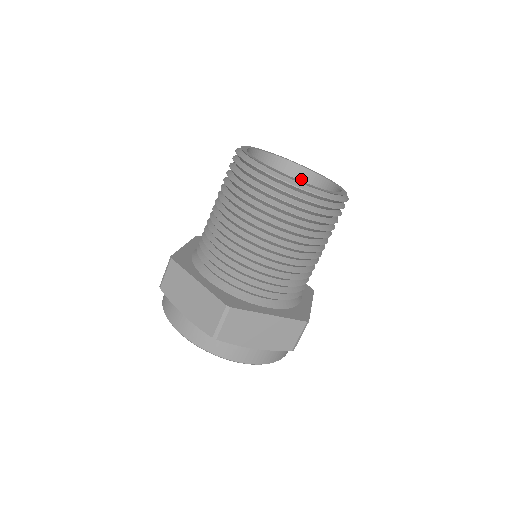
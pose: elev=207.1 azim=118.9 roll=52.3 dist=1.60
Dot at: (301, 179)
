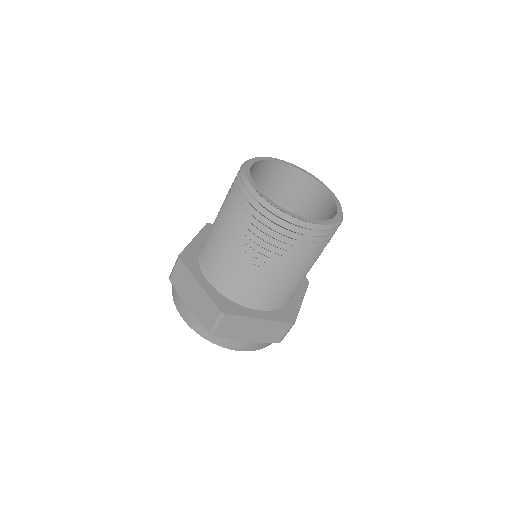
Dot at: (305, 185)
